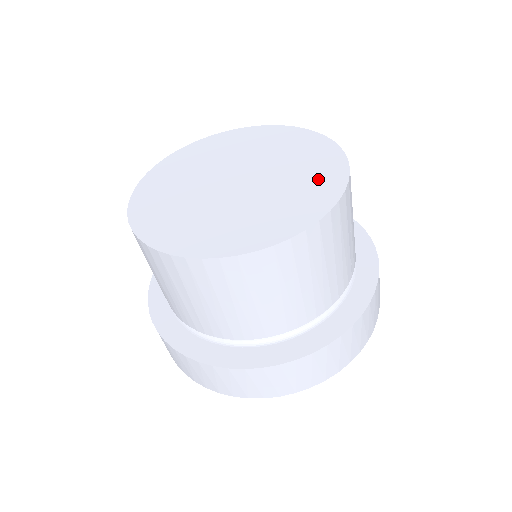
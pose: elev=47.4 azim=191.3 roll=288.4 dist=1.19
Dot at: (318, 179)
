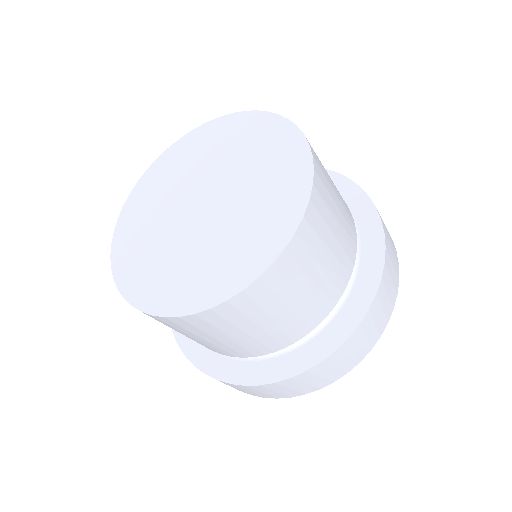
Dot at: (269, 222)
